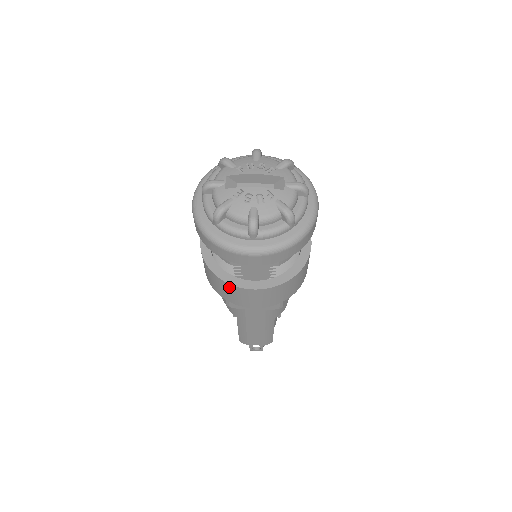
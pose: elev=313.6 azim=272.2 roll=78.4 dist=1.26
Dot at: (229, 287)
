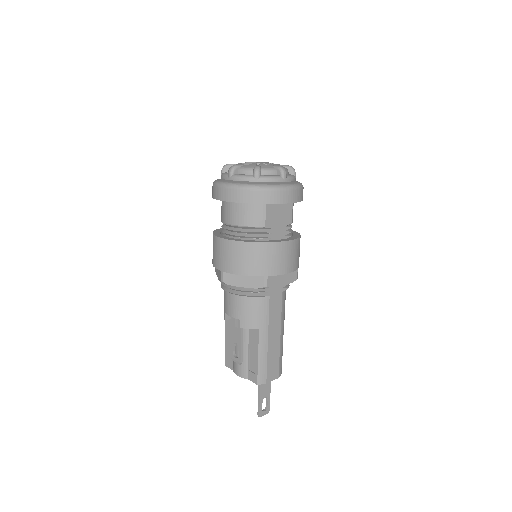
Dot at: (271, 248)
